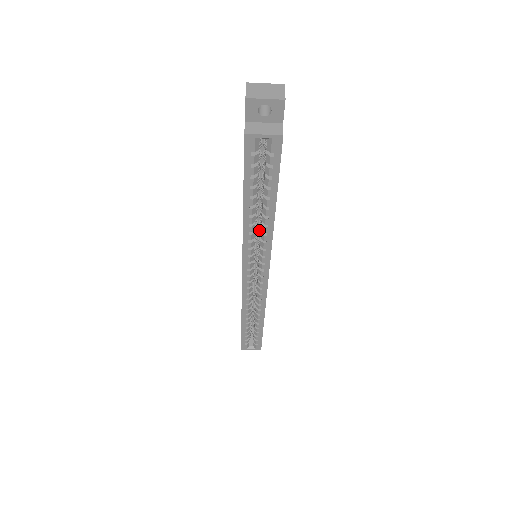
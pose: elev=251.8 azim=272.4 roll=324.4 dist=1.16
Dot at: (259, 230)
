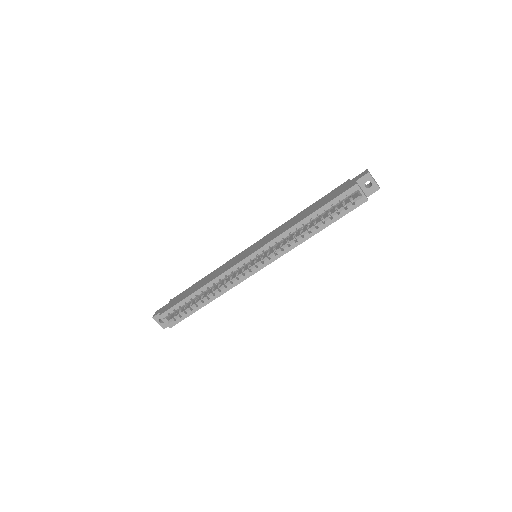
Dot at: (287, 239)
